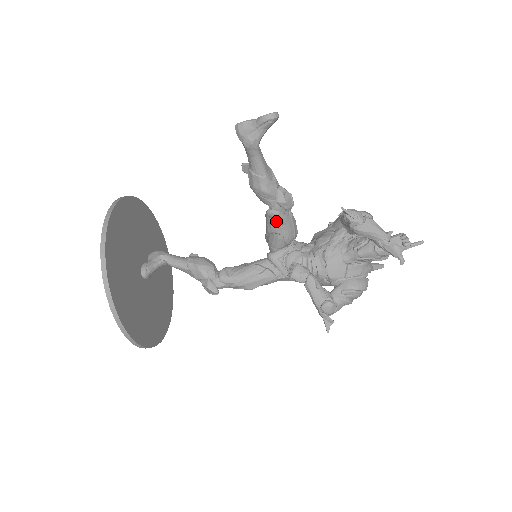
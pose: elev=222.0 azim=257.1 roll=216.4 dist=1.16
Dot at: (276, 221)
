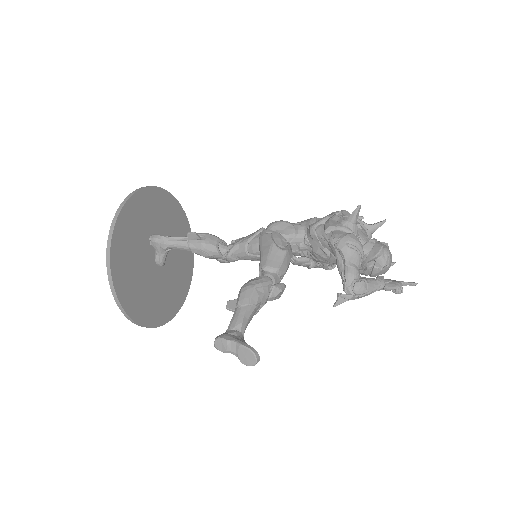
Dot at: occluded
